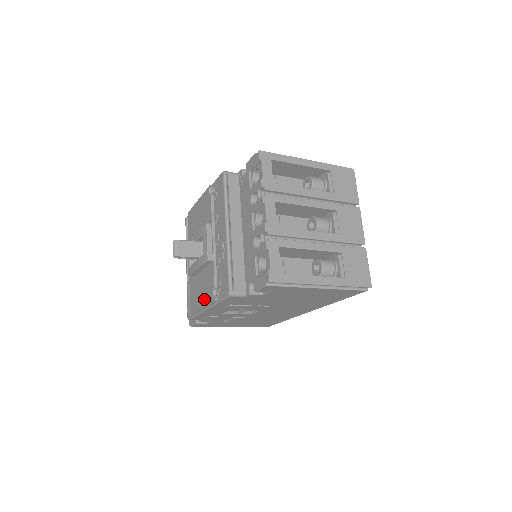
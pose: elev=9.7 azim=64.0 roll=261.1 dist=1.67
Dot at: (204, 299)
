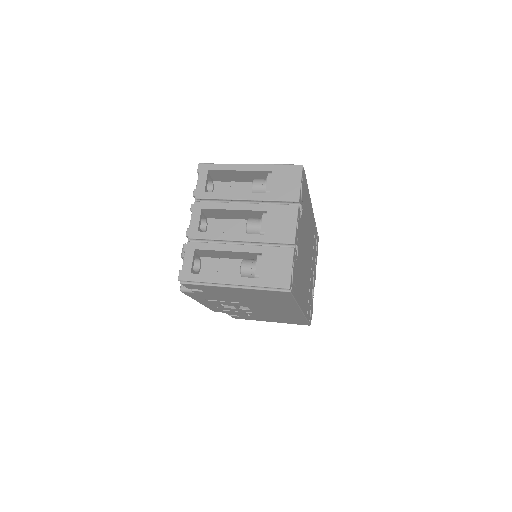
Dot at: occluded
